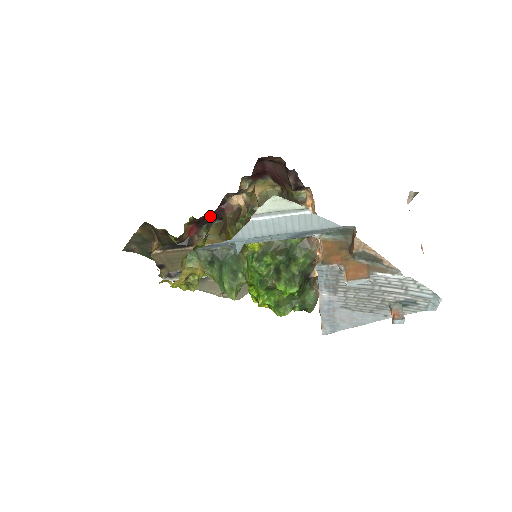
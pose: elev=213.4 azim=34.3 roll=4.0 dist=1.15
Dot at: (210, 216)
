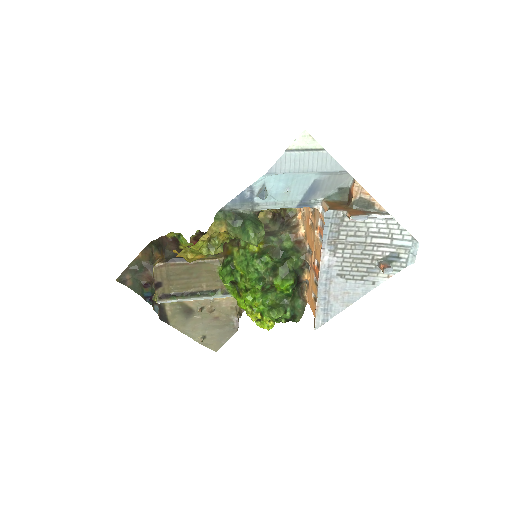
Dot at: occluded
